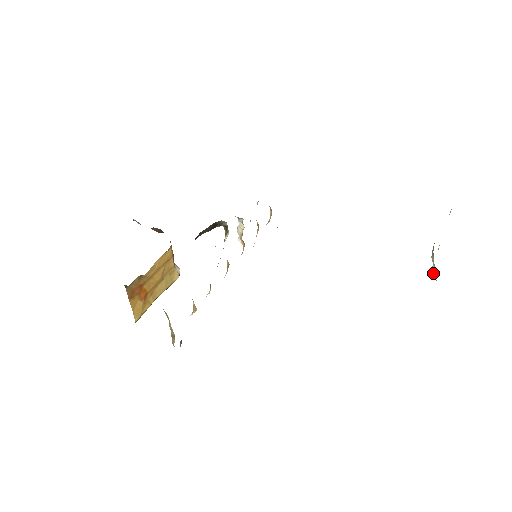
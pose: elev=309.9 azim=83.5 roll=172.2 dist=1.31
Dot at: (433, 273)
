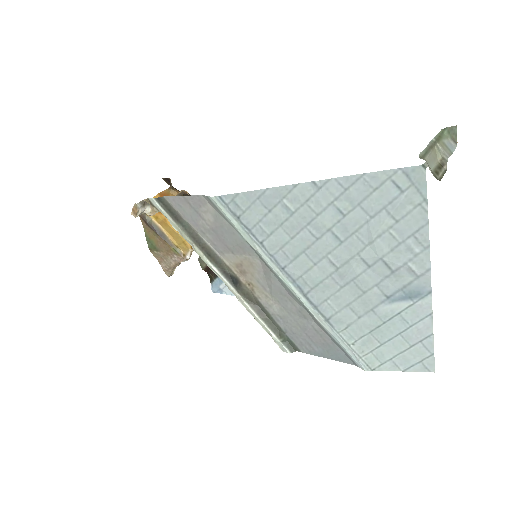
Dot at: occluded
